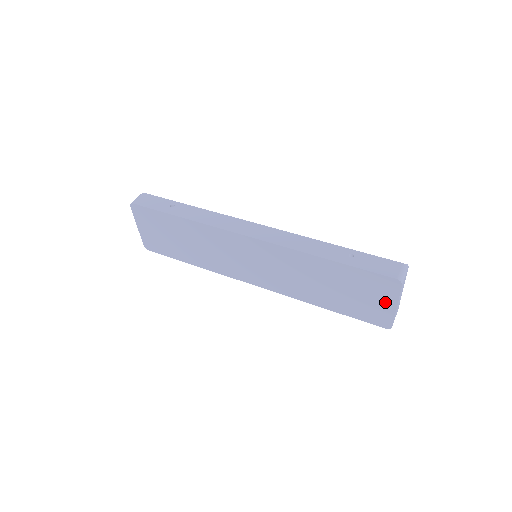
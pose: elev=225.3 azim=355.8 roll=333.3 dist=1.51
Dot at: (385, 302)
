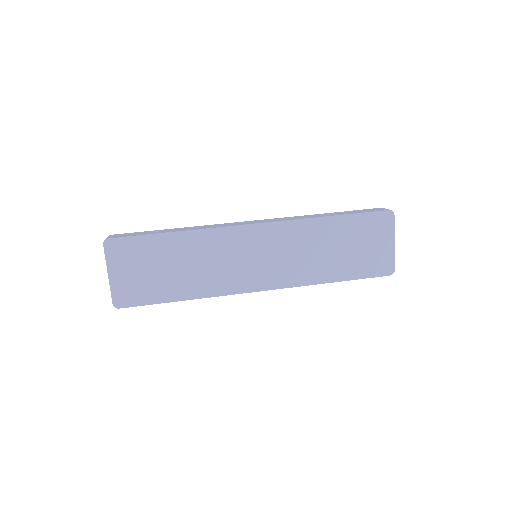
Dot at: (385, 242)
